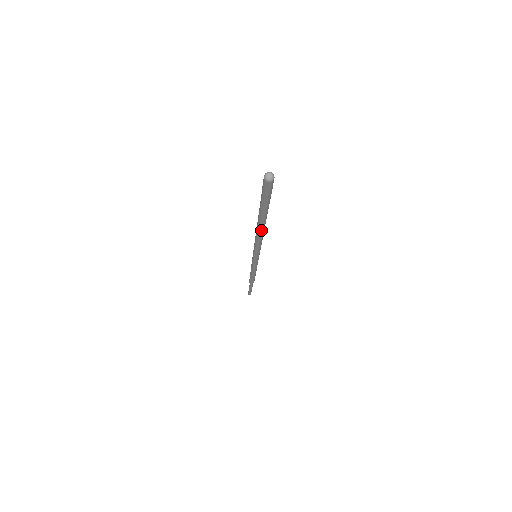
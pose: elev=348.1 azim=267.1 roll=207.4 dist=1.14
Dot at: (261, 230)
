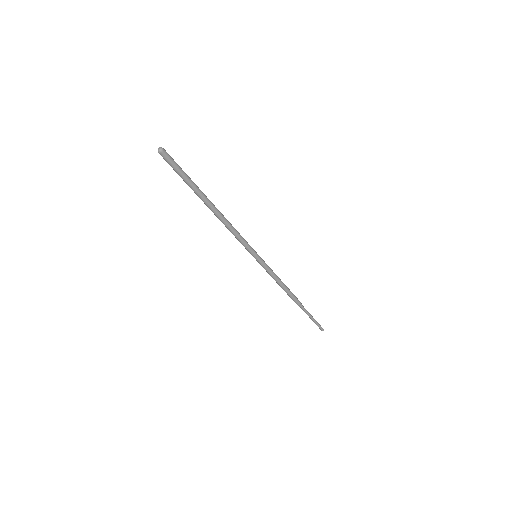
Dot at: (214, 213)
